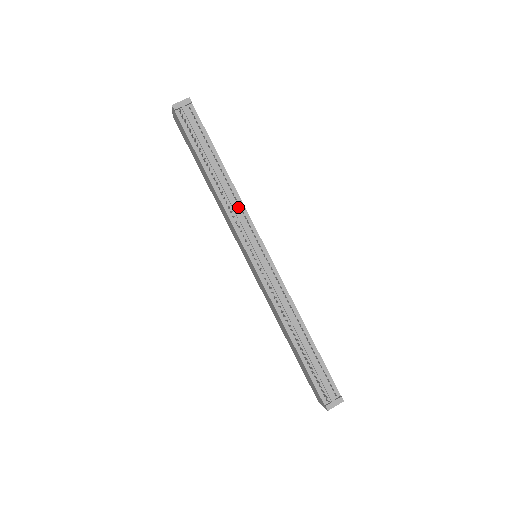
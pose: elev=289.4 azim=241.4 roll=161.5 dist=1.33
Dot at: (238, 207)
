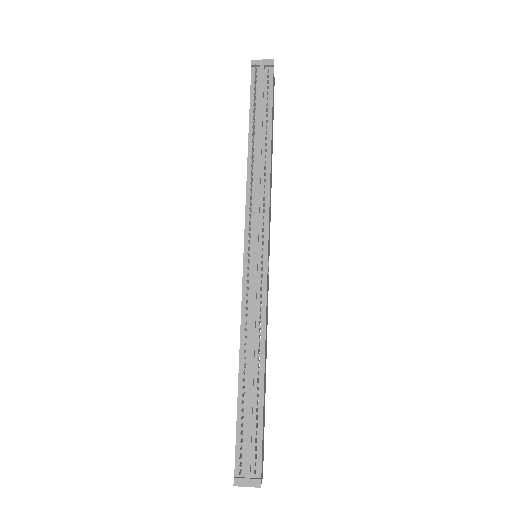
Dot at: (262, 190)
